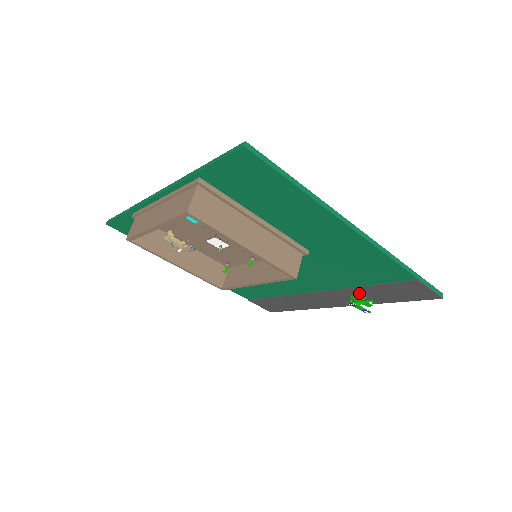
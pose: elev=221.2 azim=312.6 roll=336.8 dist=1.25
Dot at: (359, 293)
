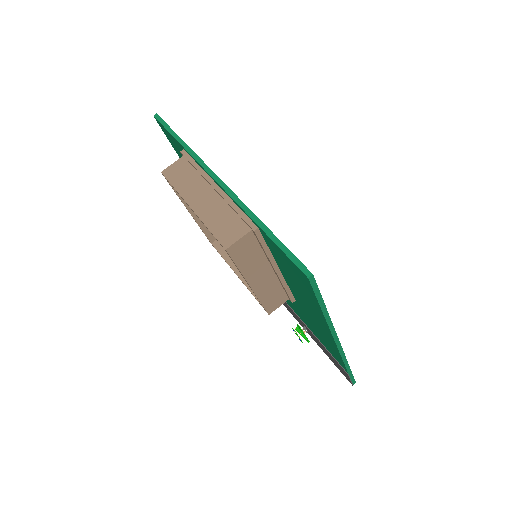
Dot at: (306, 327)
